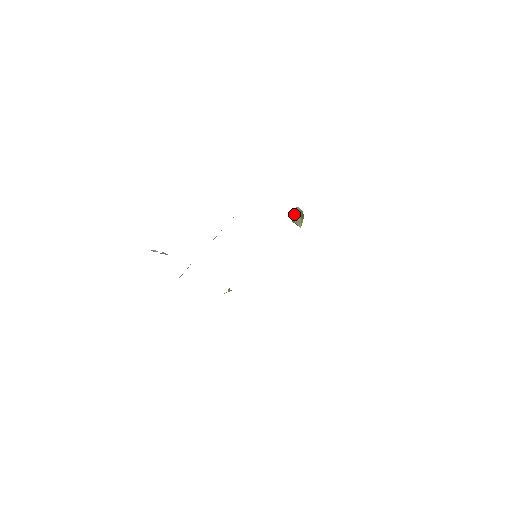
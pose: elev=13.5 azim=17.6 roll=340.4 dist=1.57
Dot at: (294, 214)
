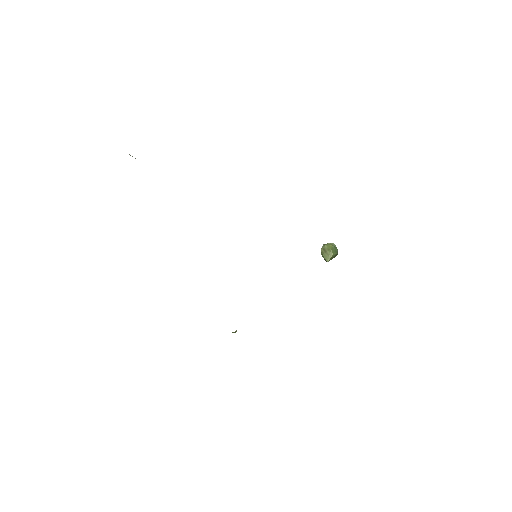
Dot at: (325, 245)
